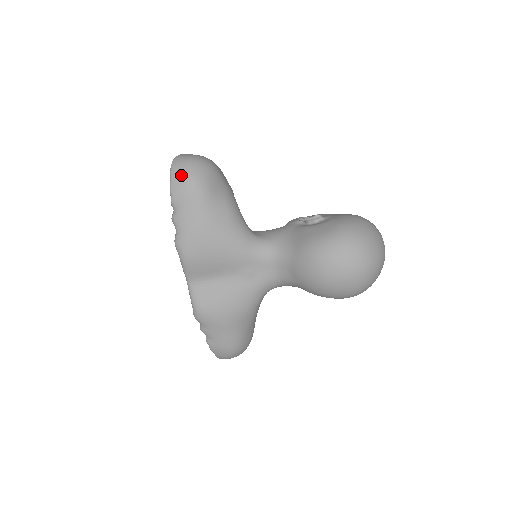
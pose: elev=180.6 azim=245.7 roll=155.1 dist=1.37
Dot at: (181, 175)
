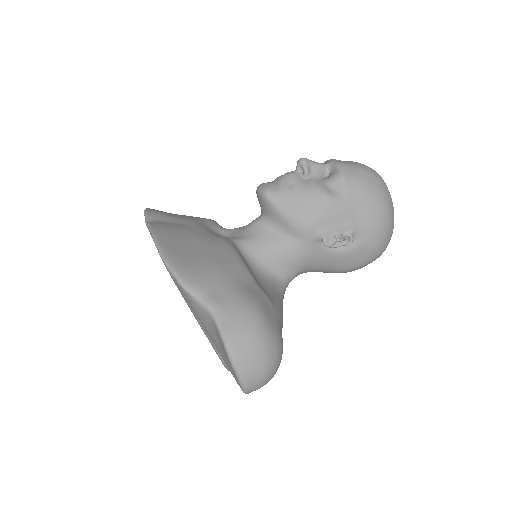
Dot at: occluded
